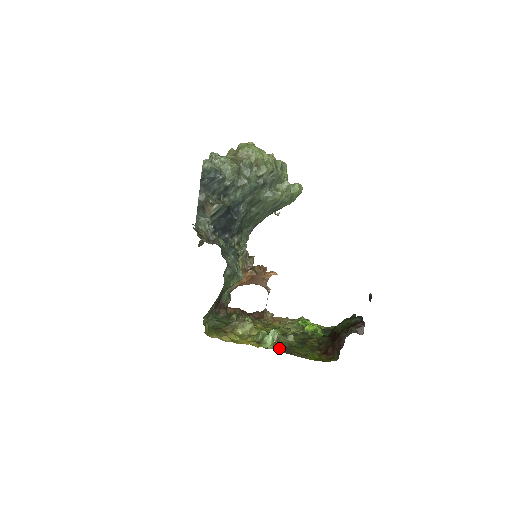
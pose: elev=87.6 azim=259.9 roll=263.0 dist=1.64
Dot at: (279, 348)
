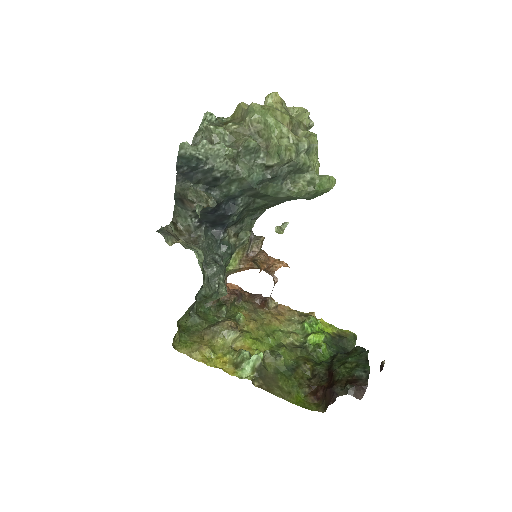
Dot at: (258, 379)
